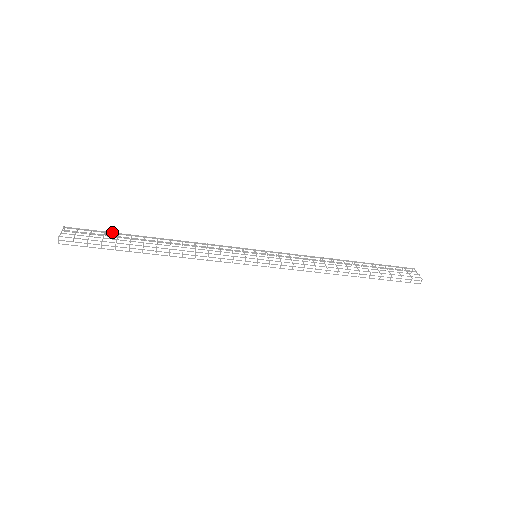
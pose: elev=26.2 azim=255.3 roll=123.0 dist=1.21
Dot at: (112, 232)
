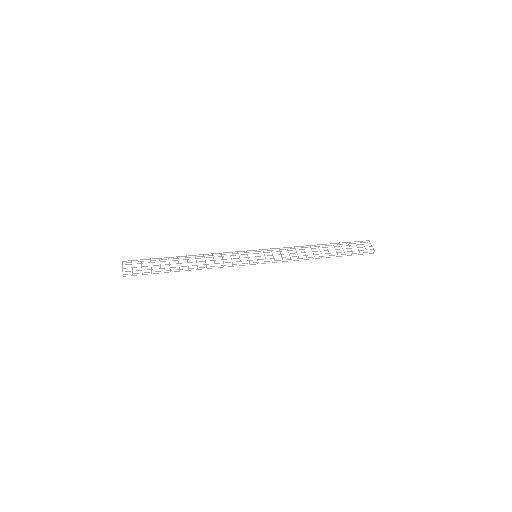
Dot at: (155, 258)
